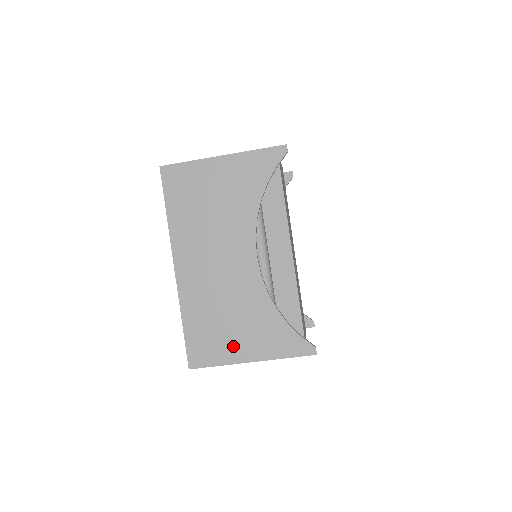
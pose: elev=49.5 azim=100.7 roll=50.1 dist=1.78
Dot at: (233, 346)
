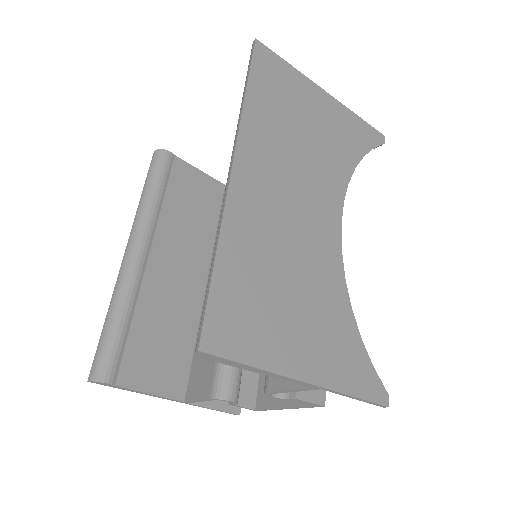
Dot at: (286, 340)
